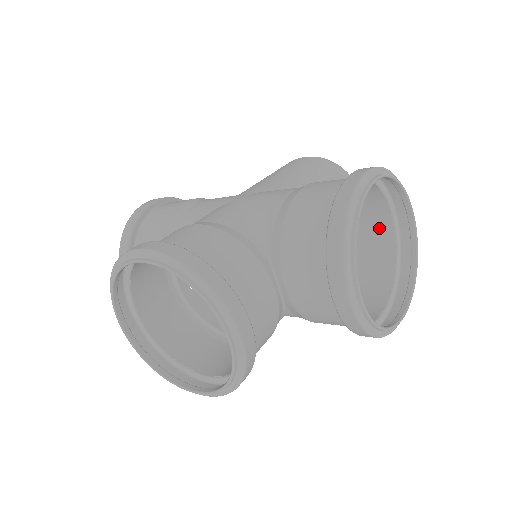
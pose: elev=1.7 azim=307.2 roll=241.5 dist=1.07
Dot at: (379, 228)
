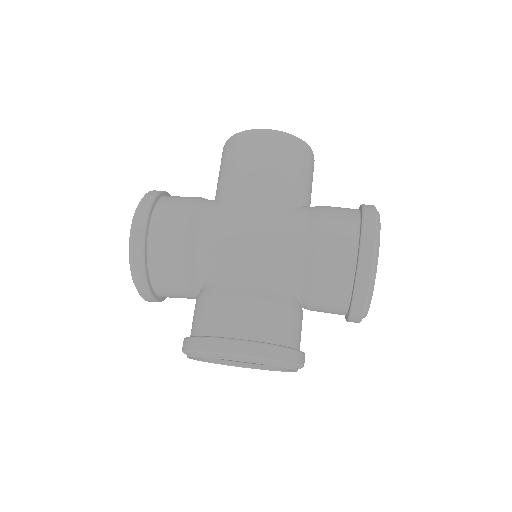
Dot at: occluded
